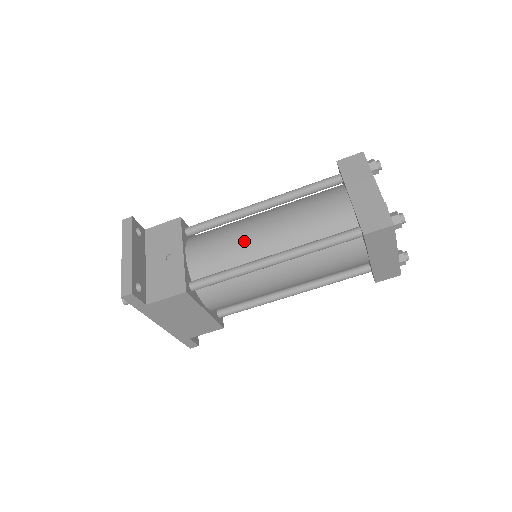
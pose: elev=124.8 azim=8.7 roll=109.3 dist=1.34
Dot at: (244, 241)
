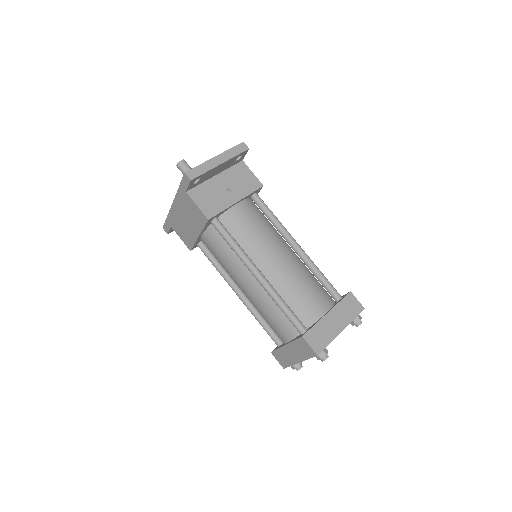
Dot at: (264, 247)
